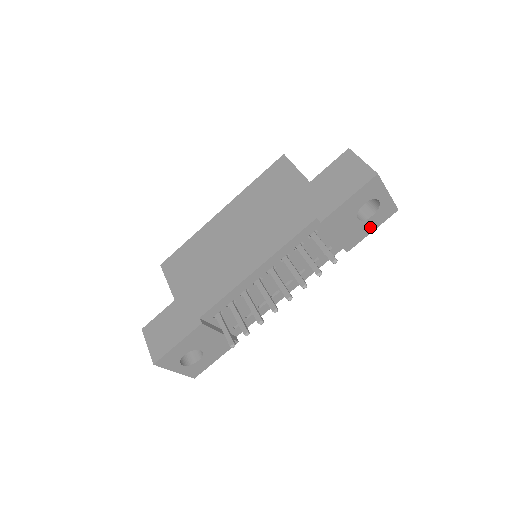
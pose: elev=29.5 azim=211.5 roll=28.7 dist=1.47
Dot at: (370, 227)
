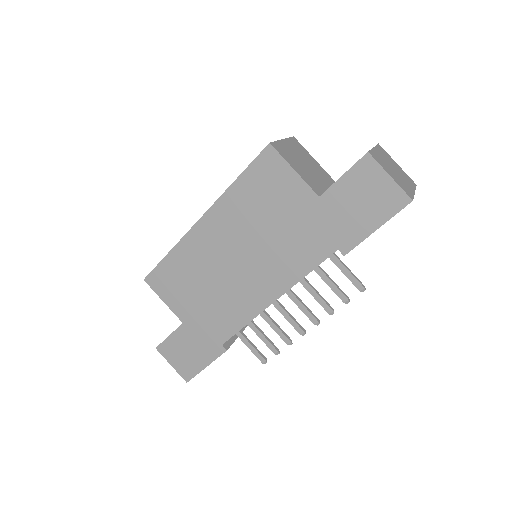
Dot at: occluded
